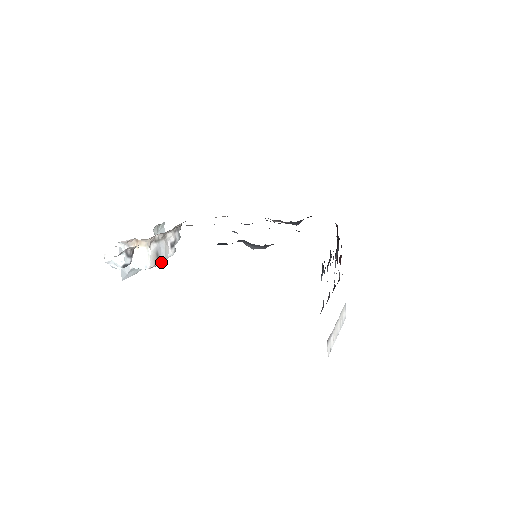
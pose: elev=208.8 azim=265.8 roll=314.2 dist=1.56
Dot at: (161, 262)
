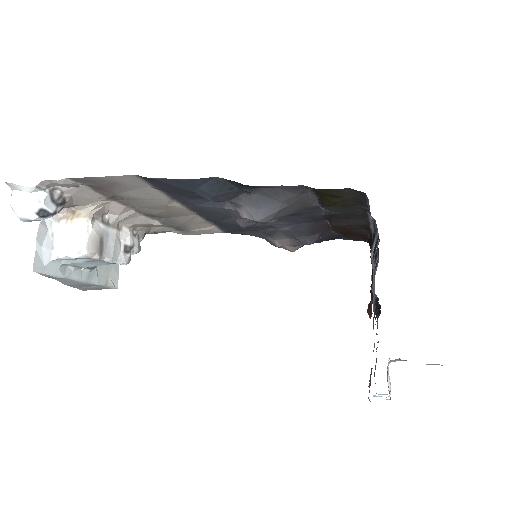
Dot at: (105, 260)
